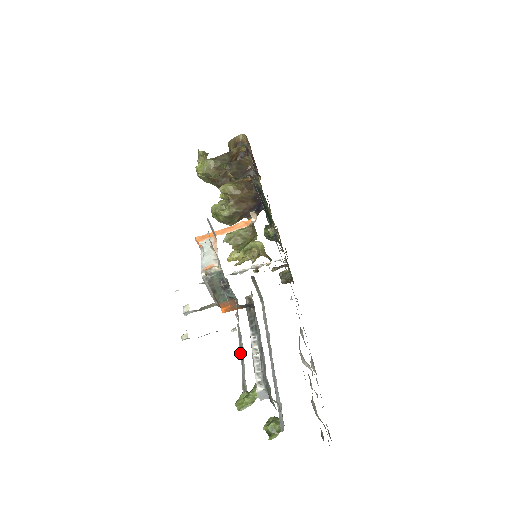
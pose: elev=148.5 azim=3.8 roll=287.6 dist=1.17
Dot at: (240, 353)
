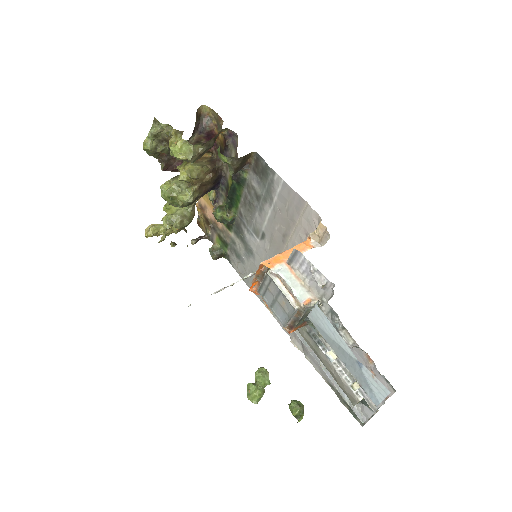
Dot at: (348, 376)
